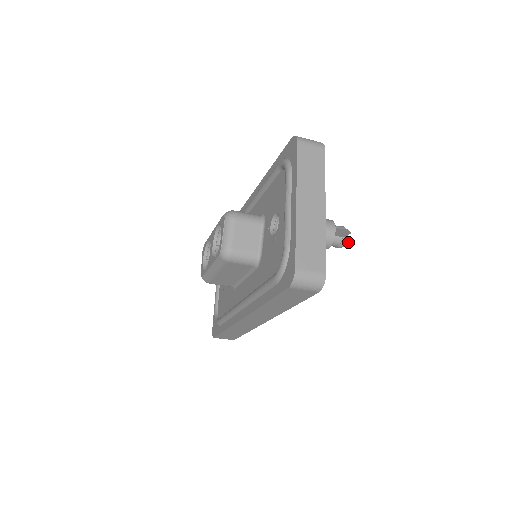
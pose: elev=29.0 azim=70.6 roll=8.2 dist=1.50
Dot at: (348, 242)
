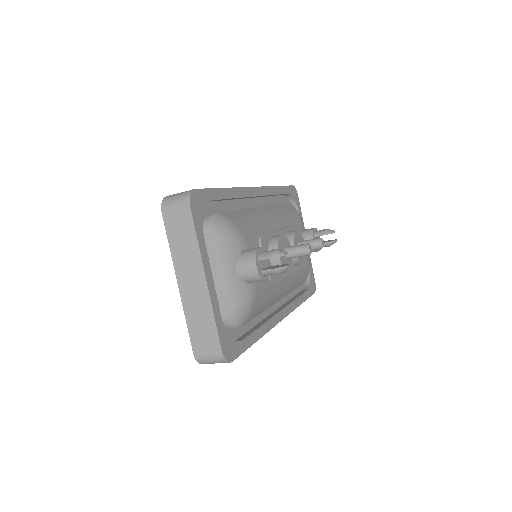
Dot at: (282, 269)
